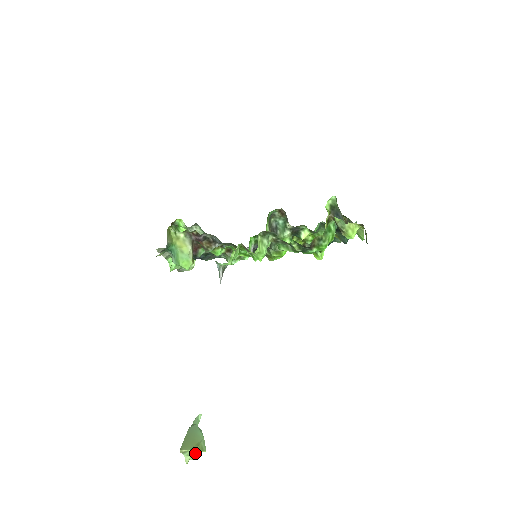
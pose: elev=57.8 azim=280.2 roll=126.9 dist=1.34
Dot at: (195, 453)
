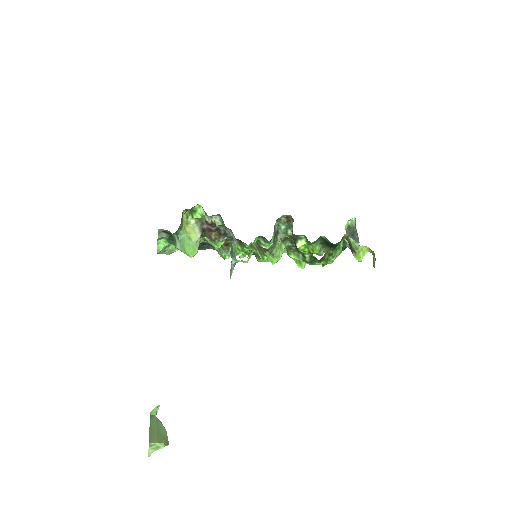
Dot at: (162, 447)
